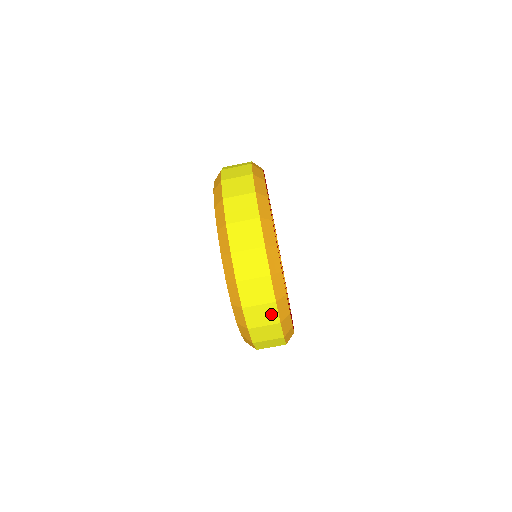
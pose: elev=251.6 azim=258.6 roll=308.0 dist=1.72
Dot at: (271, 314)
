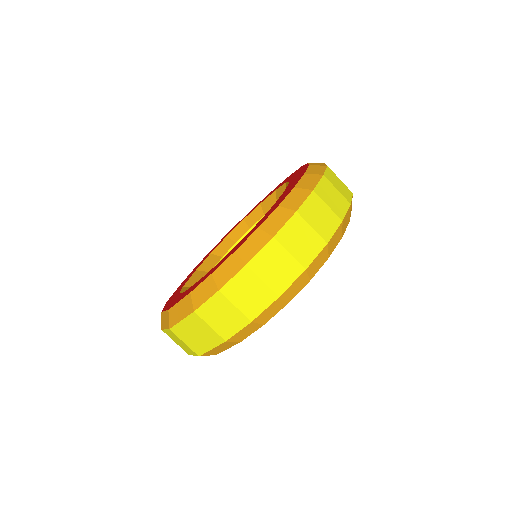
Dot at: (285, 277)
